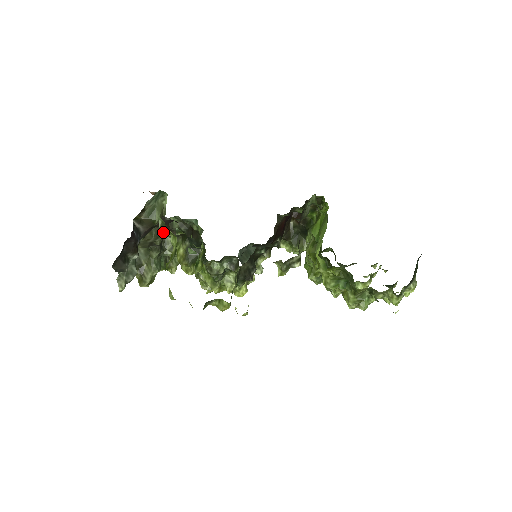
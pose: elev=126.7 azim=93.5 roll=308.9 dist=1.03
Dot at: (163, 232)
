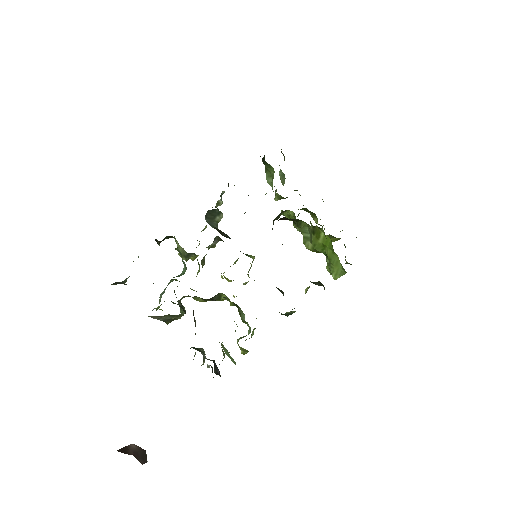
Dot at: occluded
